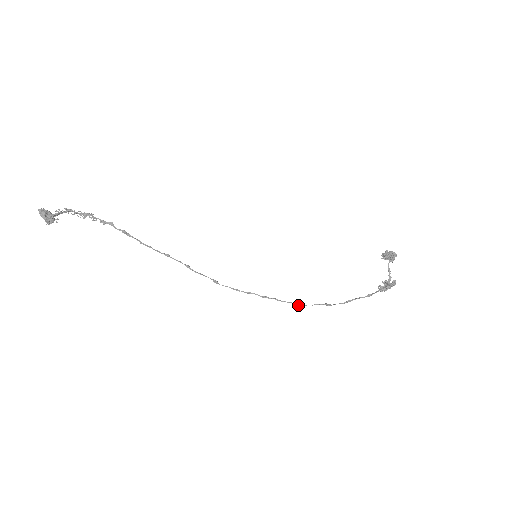
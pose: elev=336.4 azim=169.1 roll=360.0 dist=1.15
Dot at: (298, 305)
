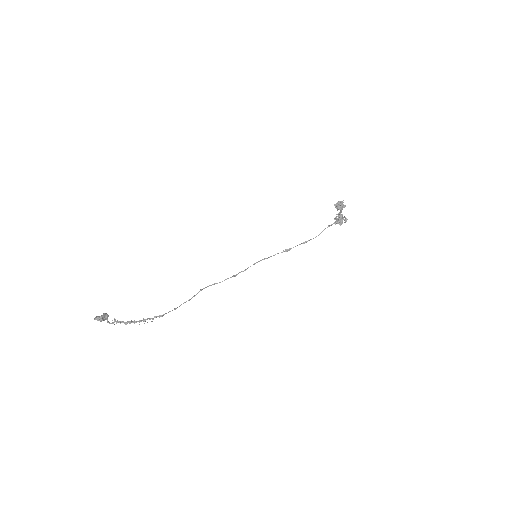
Dot at: occluded
